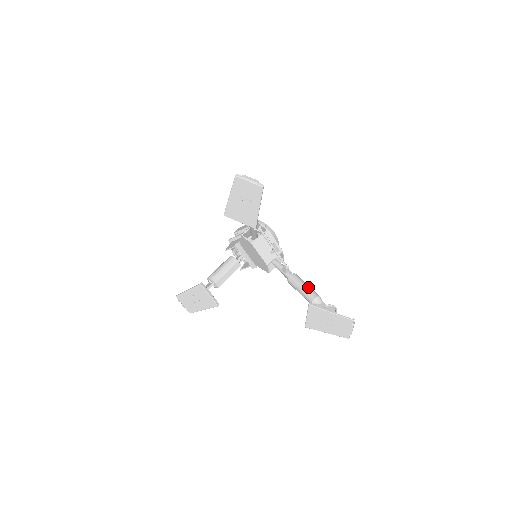
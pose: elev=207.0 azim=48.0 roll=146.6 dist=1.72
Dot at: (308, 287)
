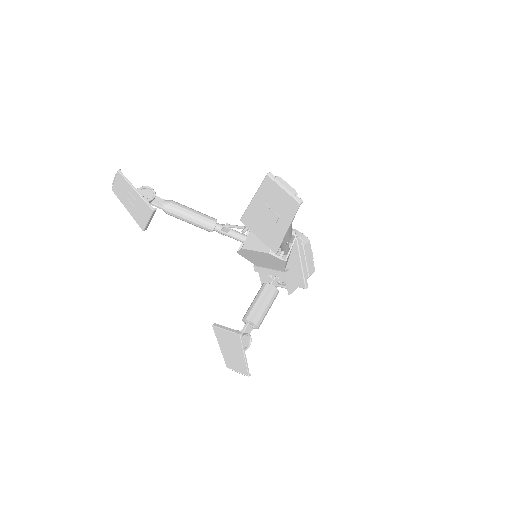
Dot at: occluded
